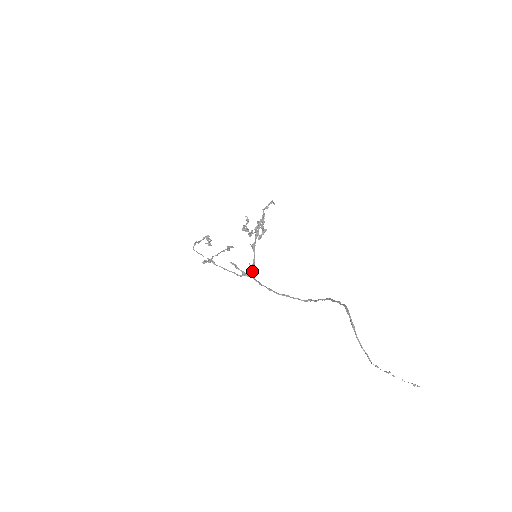
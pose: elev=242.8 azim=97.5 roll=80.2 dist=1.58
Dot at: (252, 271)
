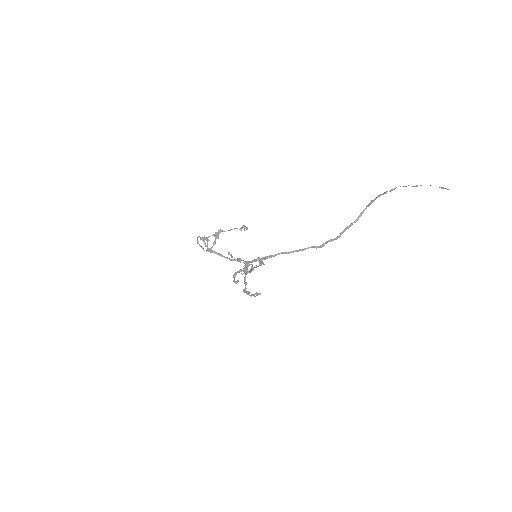
Dot at: (247, 263)
